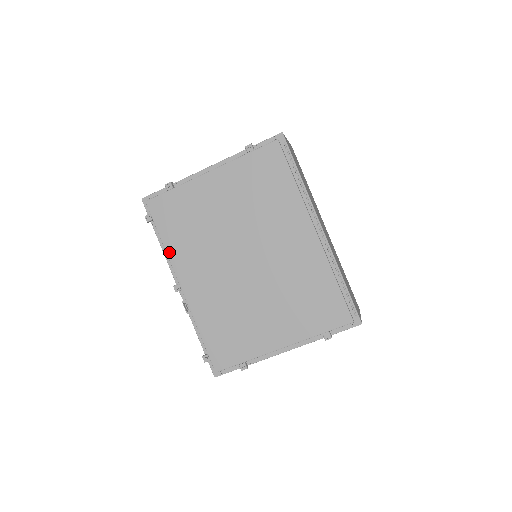
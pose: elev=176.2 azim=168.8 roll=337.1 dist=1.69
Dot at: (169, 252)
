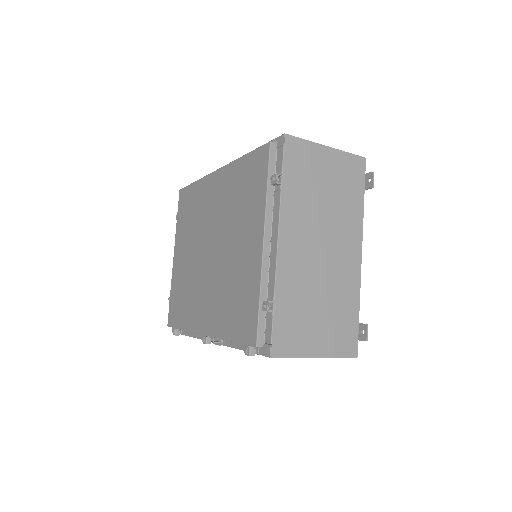
Dot at: (187, 328)
